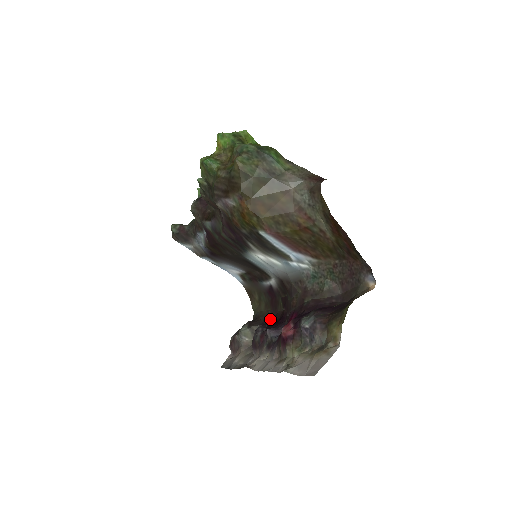
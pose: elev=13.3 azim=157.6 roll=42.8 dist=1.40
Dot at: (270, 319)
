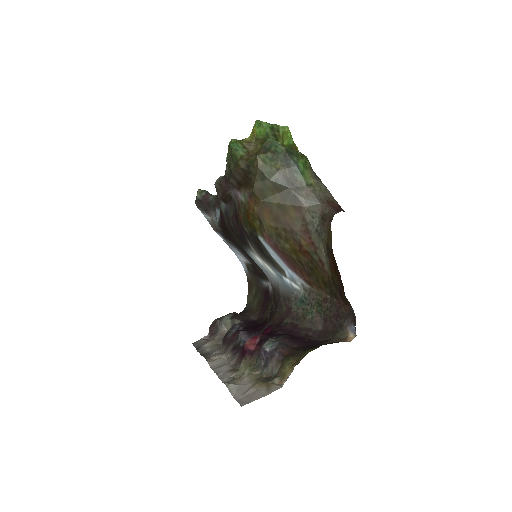
Dot at: (255, 319)
